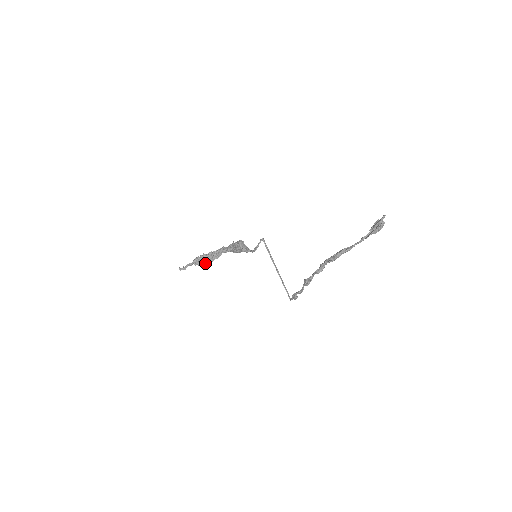
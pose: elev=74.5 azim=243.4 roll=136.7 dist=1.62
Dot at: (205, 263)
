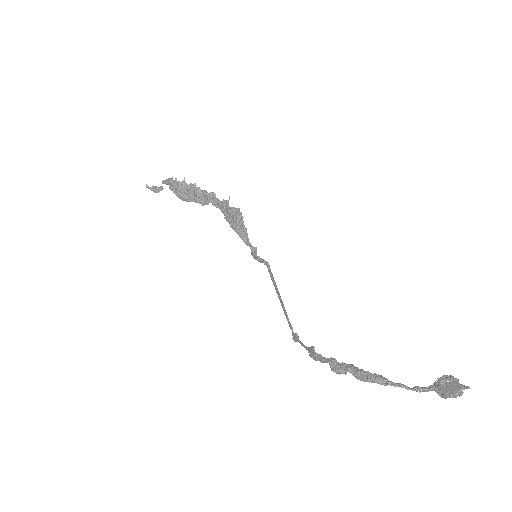
Dot at: (184, 198)
